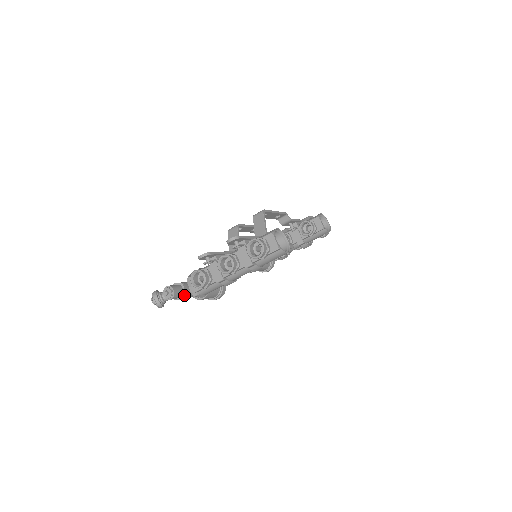
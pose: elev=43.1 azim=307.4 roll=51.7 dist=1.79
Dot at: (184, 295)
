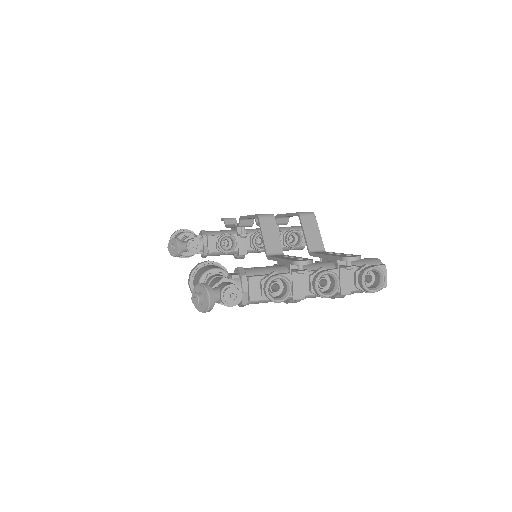
Dot at: occluded
